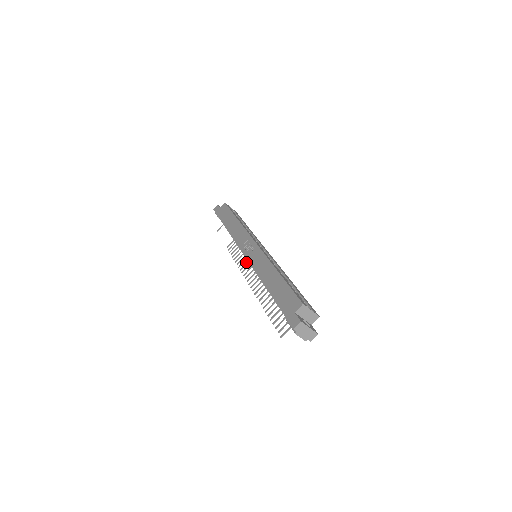
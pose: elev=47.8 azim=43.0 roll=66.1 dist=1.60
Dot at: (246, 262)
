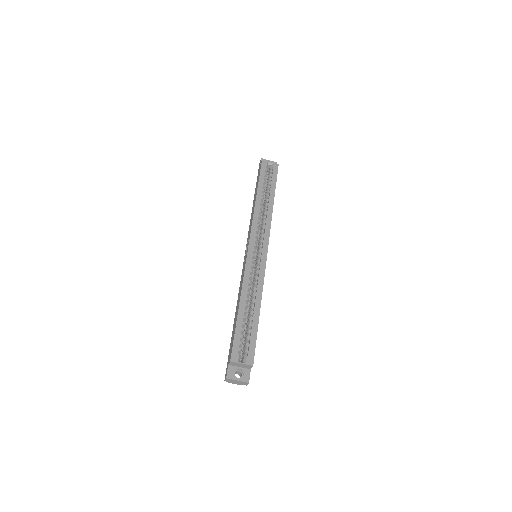
Dot at: occluded
